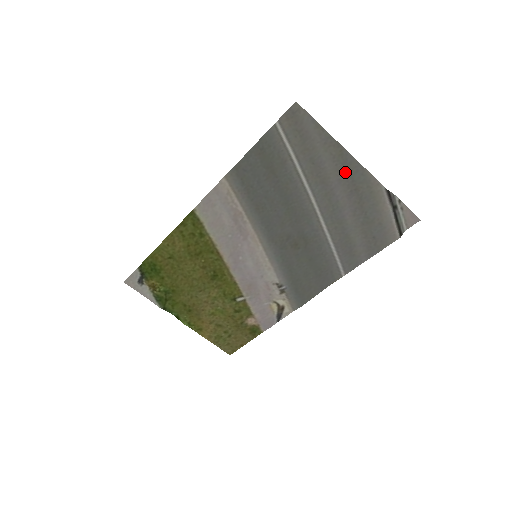
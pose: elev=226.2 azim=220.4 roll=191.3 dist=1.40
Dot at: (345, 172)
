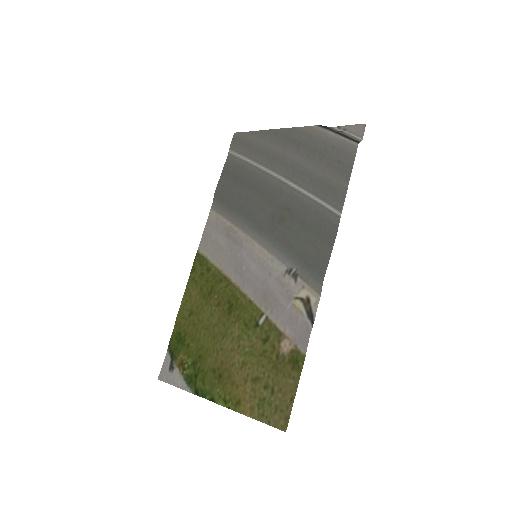
Dot at: (284, 141)
